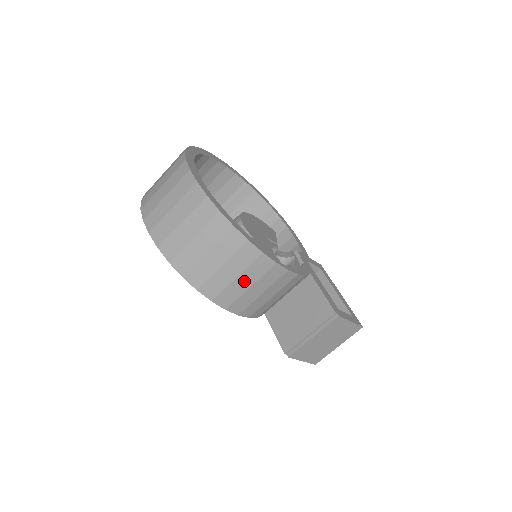
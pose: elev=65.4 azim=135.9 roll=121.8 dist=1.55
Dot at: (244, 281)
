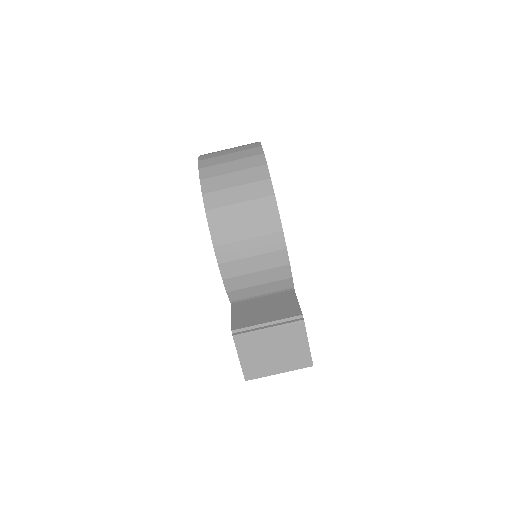
Dot at: (247, 229)
